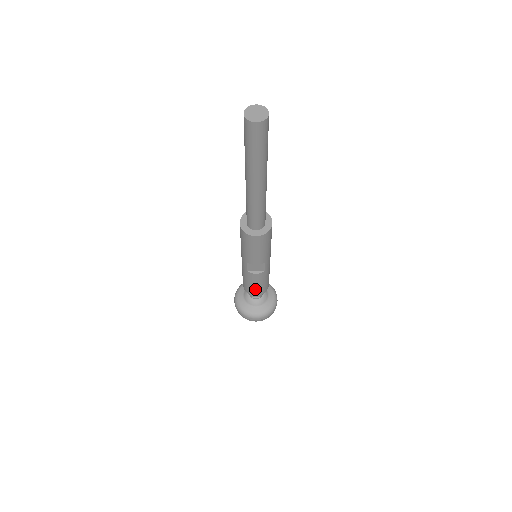
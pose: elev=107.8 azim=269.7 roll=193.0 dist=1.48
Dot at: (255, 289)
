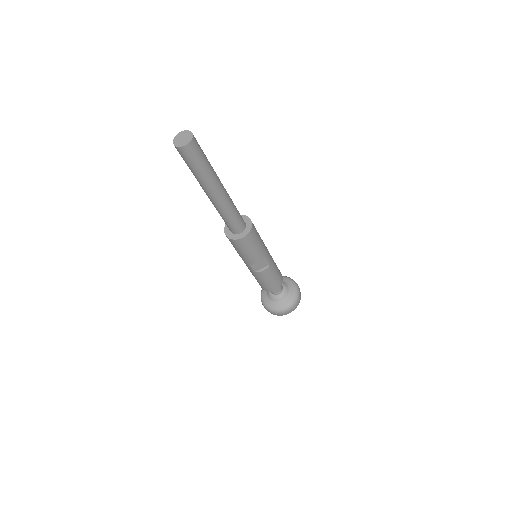
Dot at: (271, 285)
